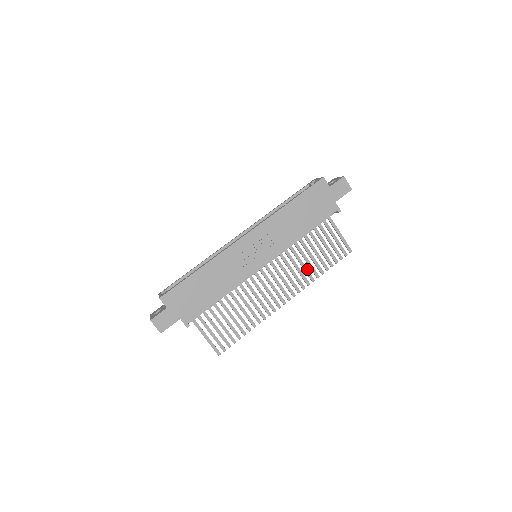
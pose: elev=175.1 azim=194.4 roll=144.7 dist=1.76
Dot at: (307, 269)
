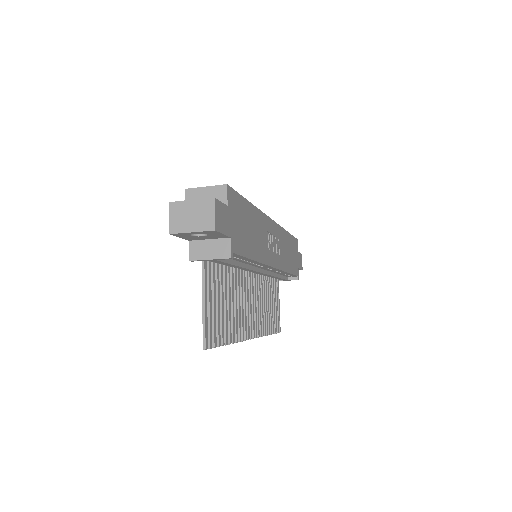
Dot at: (265, 316)
